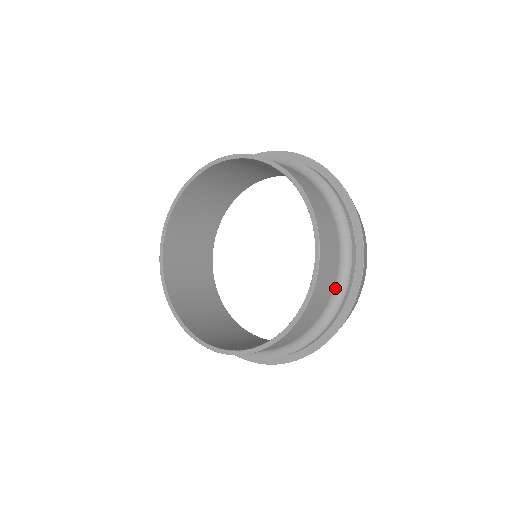
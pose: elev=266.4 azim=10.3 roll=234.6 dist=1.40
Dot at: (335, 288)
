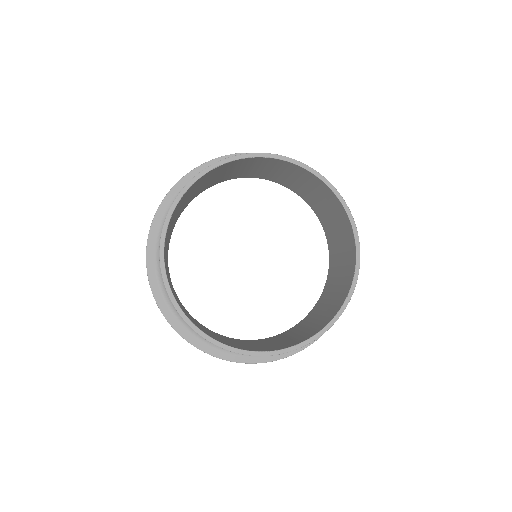
Dot at: occluded
